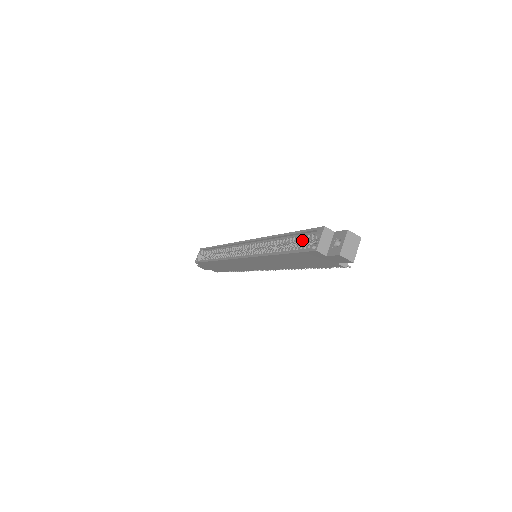
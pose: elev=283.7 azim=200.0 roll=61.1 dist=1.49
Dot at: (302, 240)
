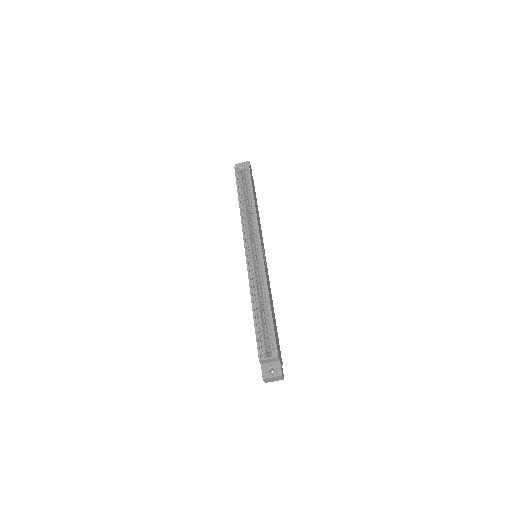
Dot at: (268, 331)
